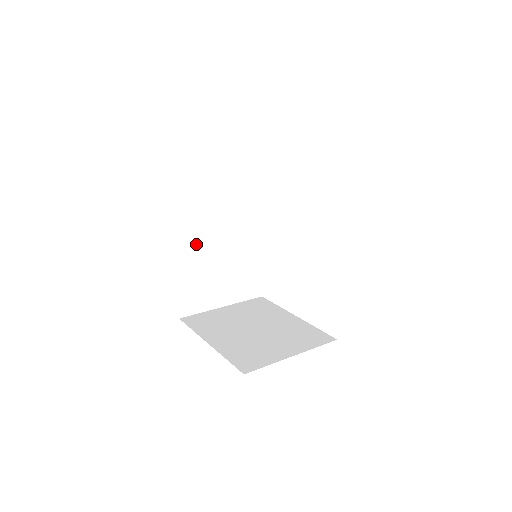
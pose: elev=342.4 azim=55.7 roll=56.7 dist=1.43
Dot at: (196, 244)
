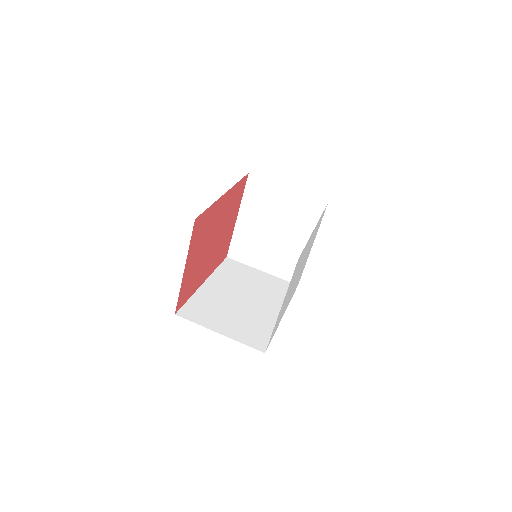
Dot at: occluded
